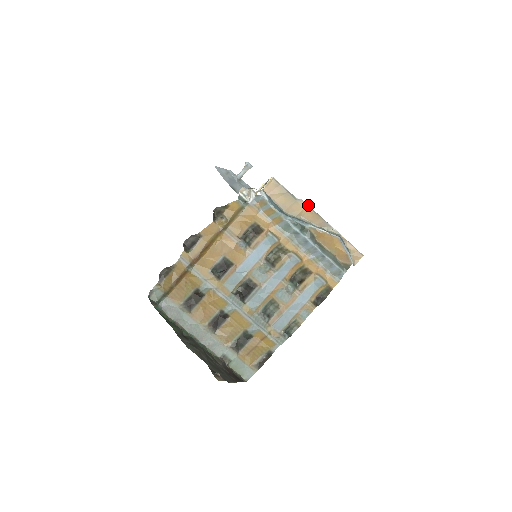
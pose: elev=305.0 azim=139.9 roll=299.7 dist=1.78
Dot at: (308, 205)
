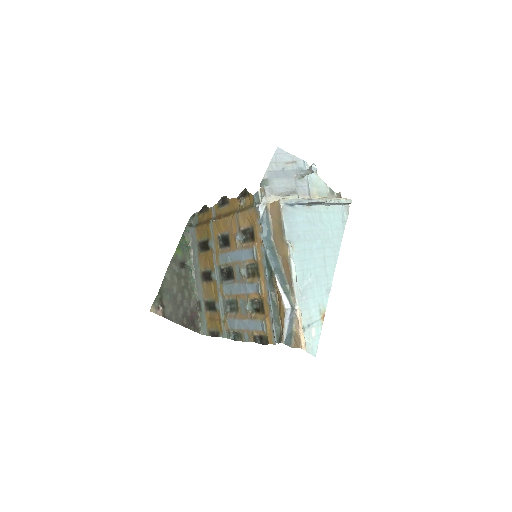
Dot at: (290, 253)
